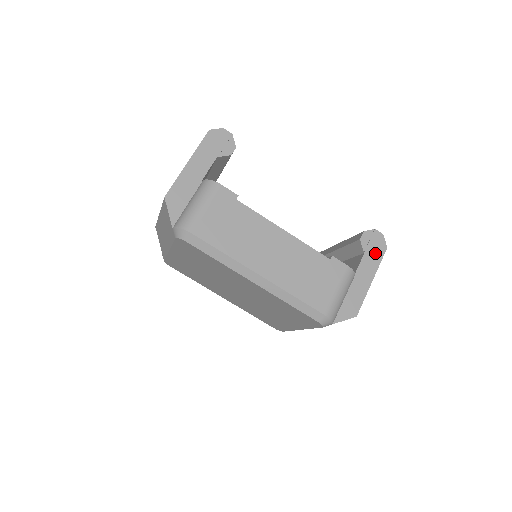
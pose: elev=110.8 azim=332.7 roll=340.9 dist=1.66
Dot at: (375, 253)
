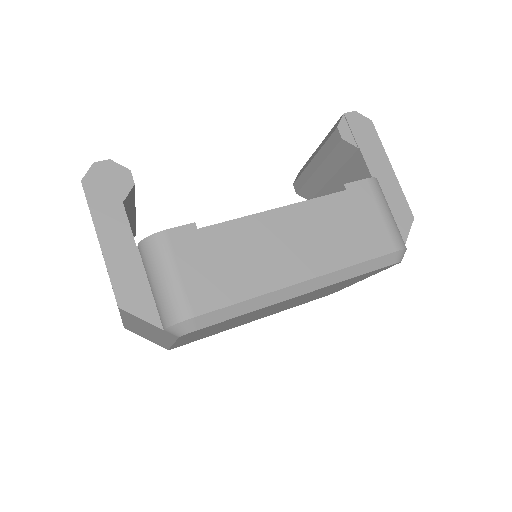
Dot at: (368, 138)
